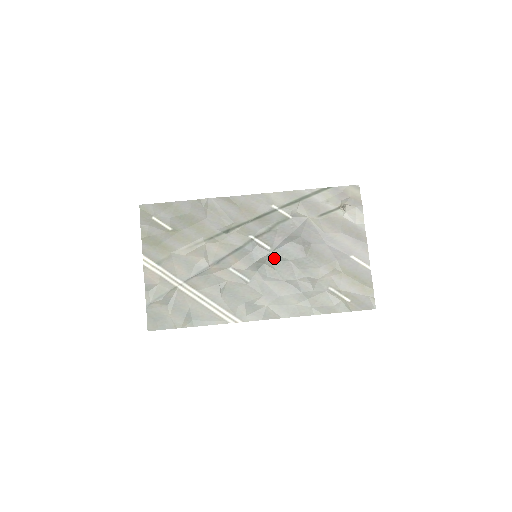
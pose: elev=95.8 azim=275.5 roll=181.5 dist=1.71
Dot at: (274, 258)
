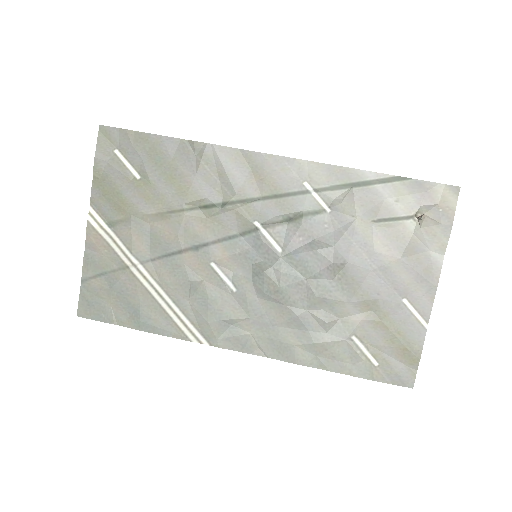
Dot at: (282, 268)
